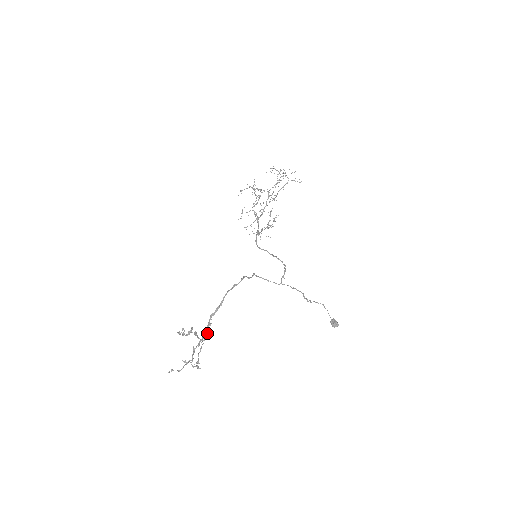
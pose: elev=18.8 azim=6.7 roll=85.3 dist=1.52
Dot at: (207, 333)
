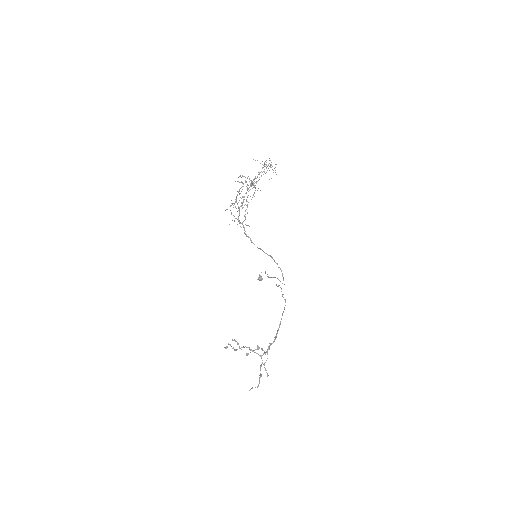
Dot at: (258, 346)
